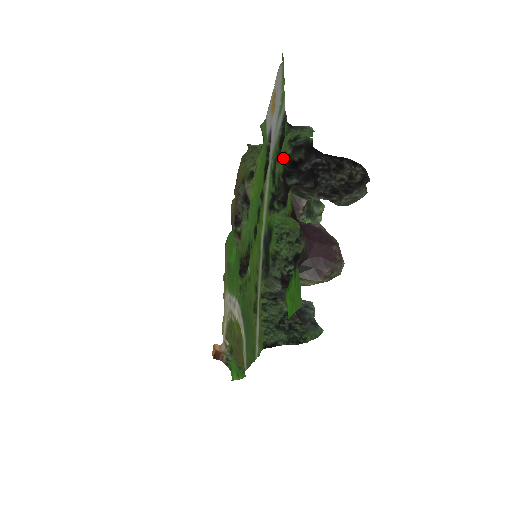
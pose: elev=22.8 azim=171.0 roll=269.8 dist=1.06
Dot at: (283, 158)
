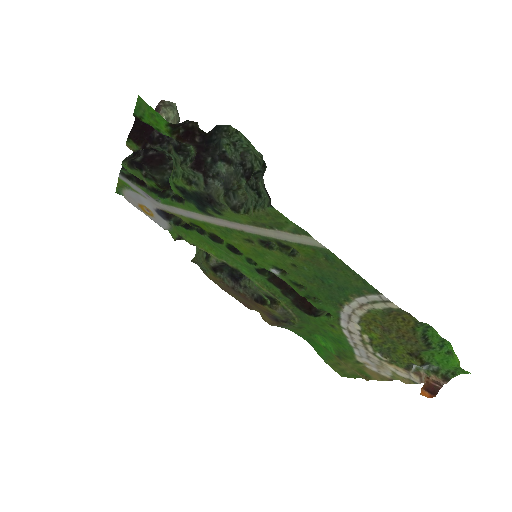
Dot at: (133, 170)
